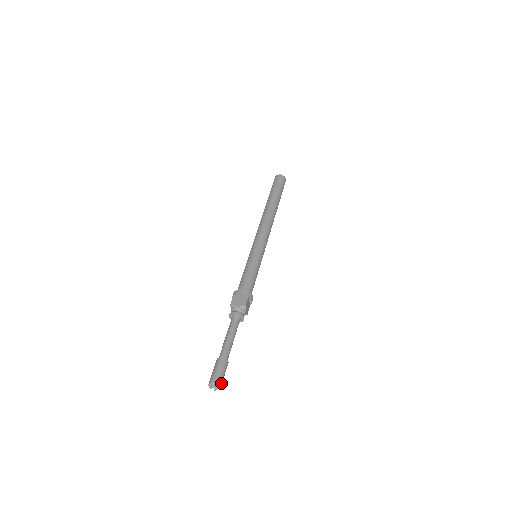
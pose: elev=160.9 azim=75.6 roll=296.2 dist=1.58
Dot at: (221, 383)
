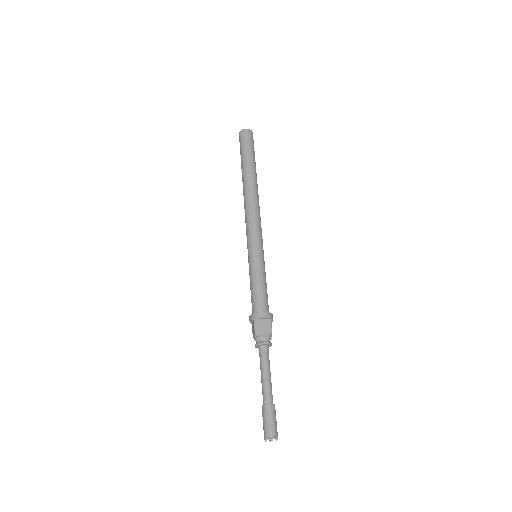
Dot at: (277, 433)
